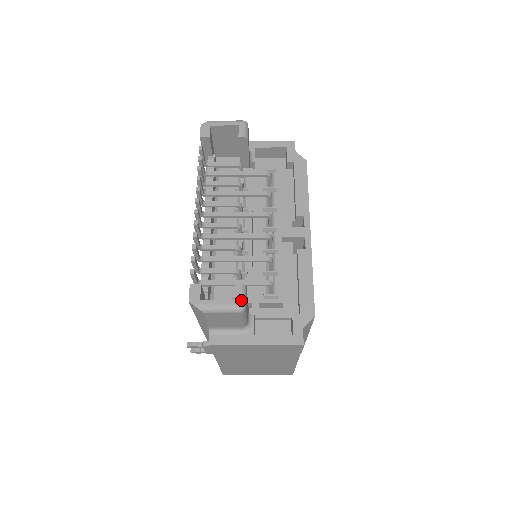
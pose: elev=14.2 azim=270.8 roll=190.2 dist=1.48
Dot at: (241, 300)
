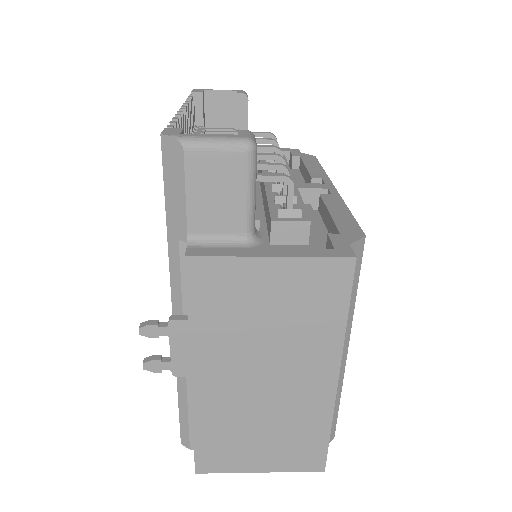
Dot at: (249, 136)
